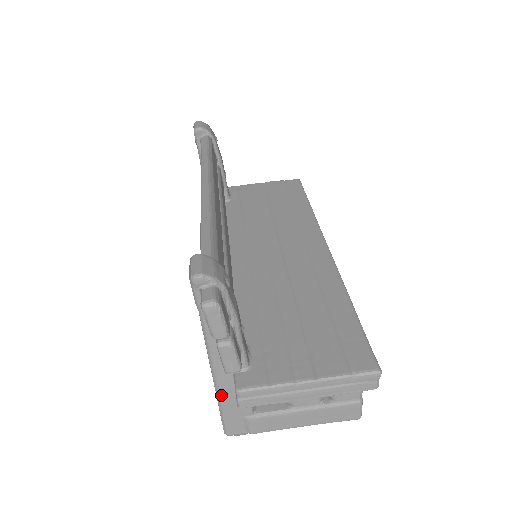
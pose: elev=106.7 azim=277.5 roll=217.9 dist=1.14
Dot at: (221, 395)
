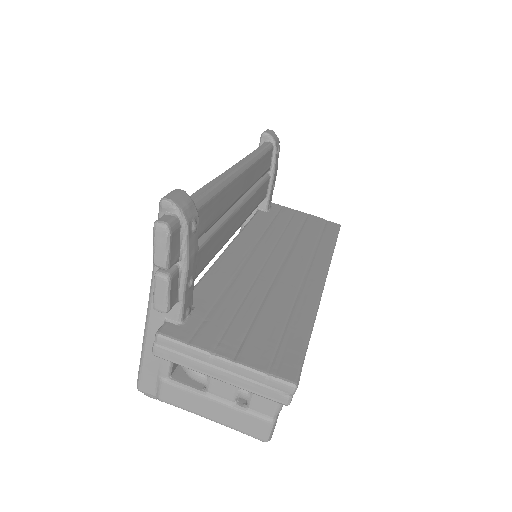
Dot at: (147, 340)
